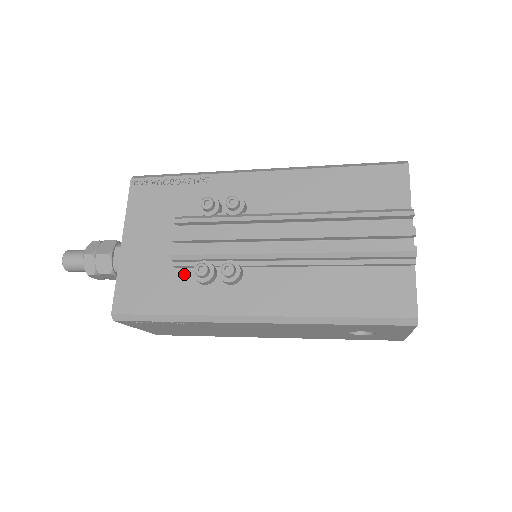
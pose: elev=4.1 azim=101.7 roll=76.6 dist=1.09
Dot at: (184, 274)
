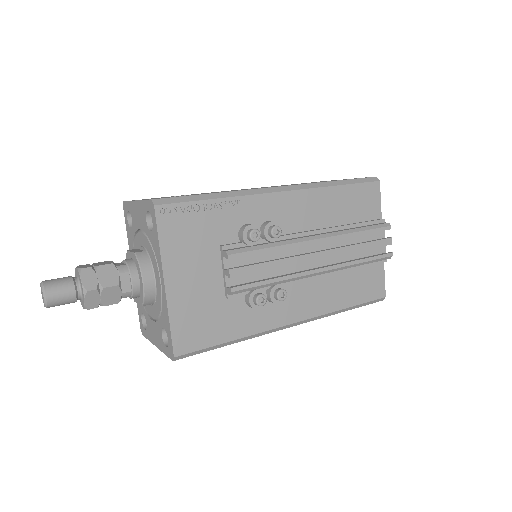
Dot at: (235, 302)
